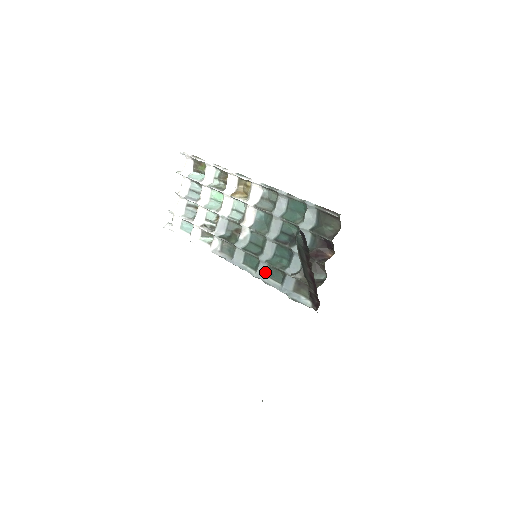
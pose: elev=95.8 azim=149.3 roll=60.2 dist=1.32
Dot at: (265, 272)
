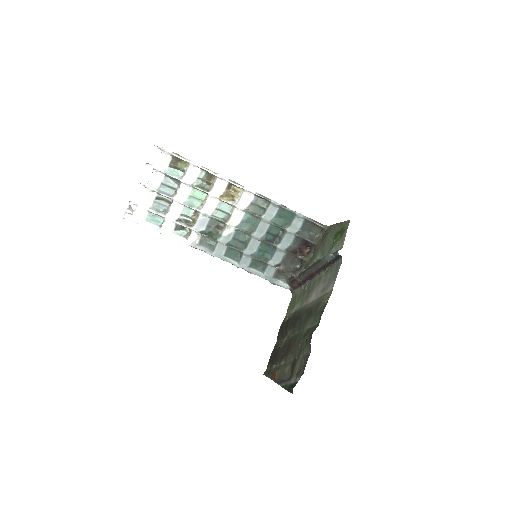
Dot at: (247, 263)
